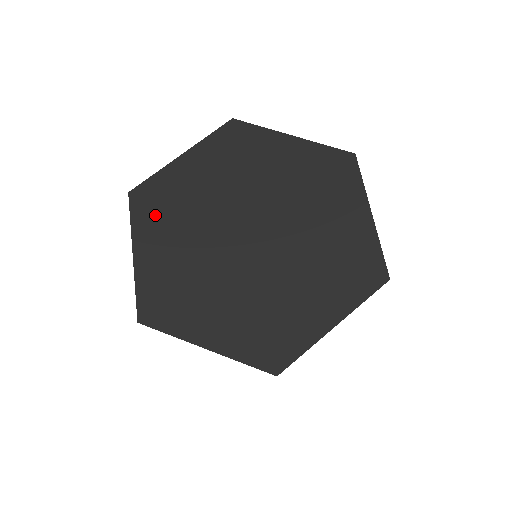
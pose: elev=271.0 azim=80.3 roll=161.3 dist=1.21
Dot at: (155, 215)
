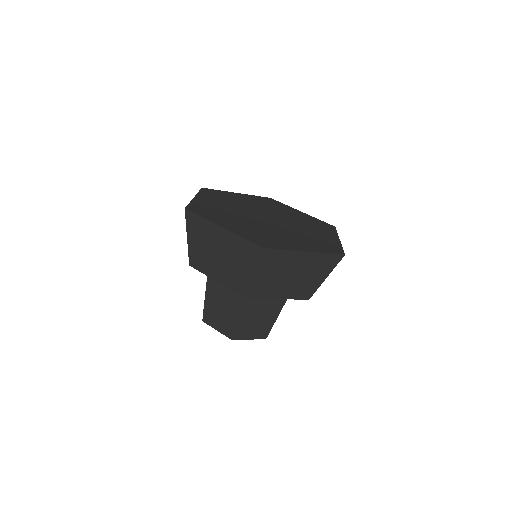
Dot at: (214, 196)
